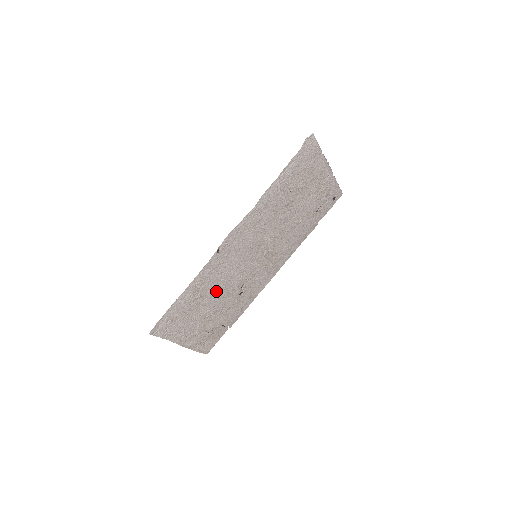
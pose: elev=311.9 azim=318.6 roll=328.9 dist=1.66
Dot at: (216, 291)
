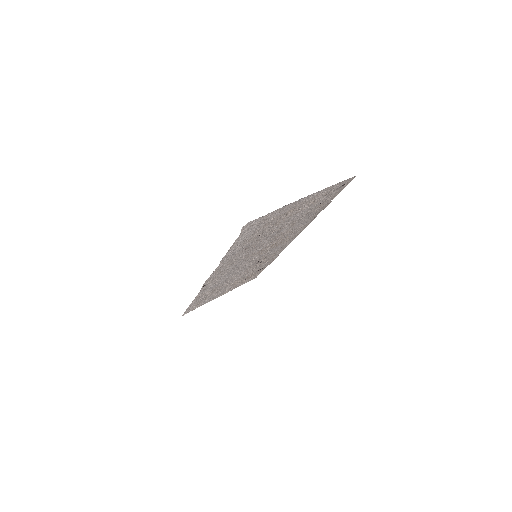
Dot at: (228, 280)
